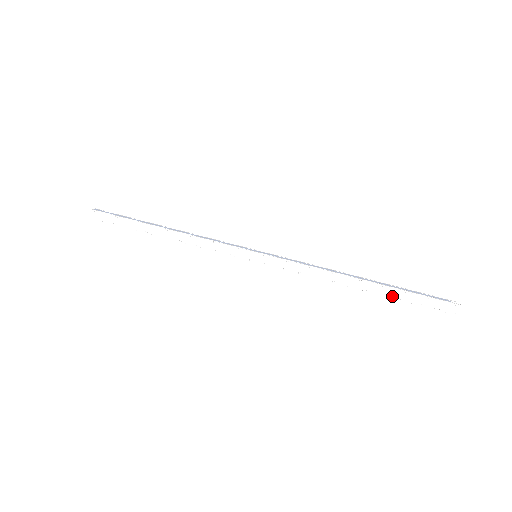
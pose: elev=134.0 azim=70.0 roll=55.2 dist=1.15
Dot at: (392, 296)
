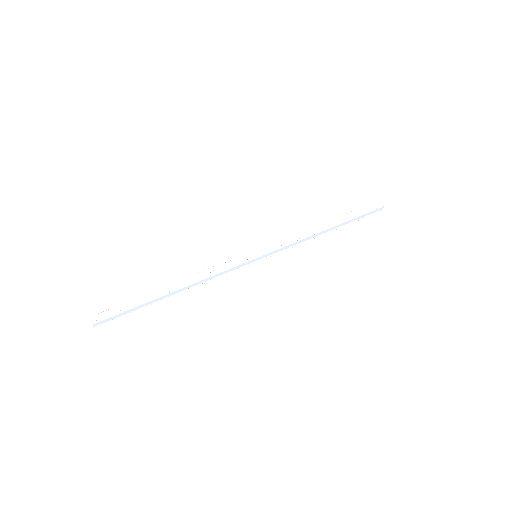
Dot at: (352, 216)
